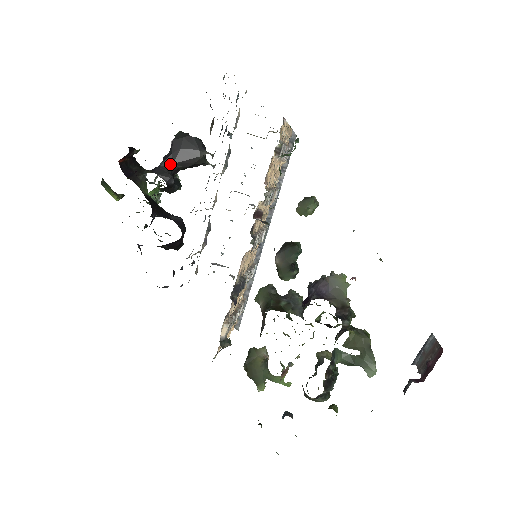
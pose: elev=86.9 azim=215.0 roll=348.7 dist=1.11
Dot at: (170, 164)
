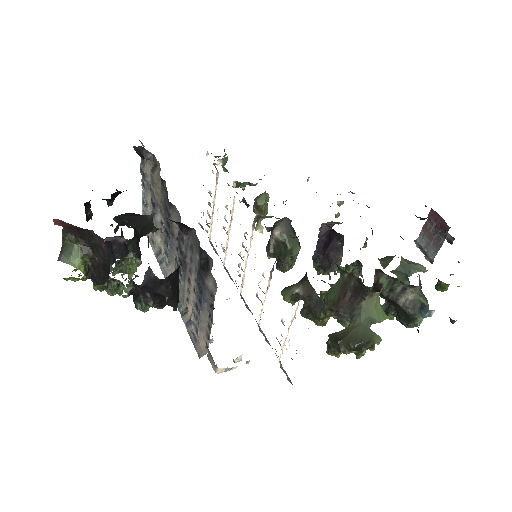
Dot at: occluded
